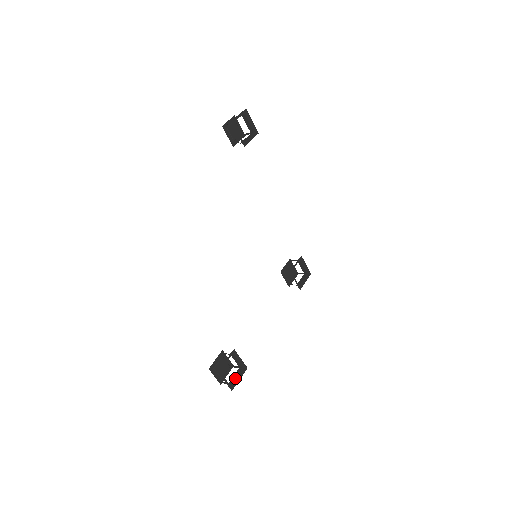
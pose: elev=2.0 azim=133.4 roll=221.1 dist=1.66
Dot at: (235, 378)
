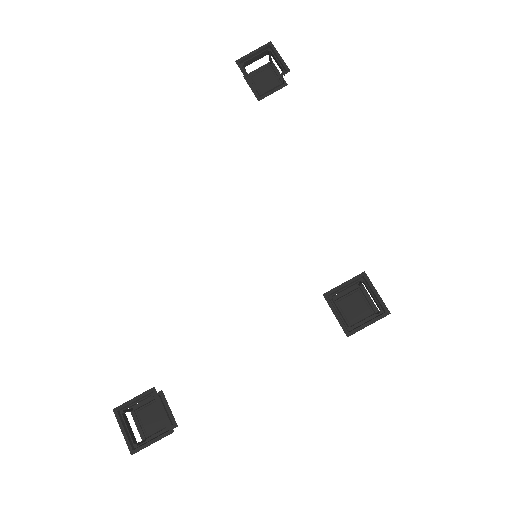
Dot at: occluded
